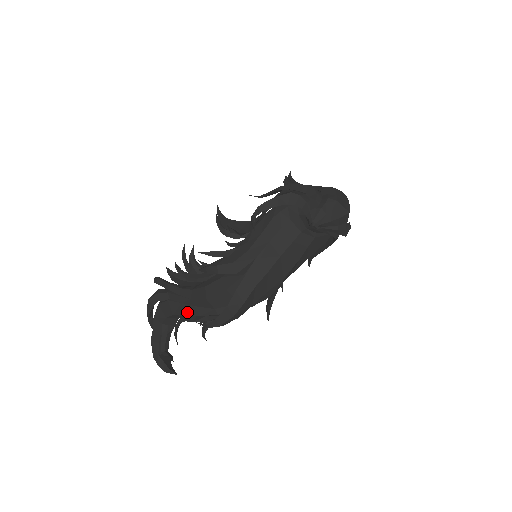
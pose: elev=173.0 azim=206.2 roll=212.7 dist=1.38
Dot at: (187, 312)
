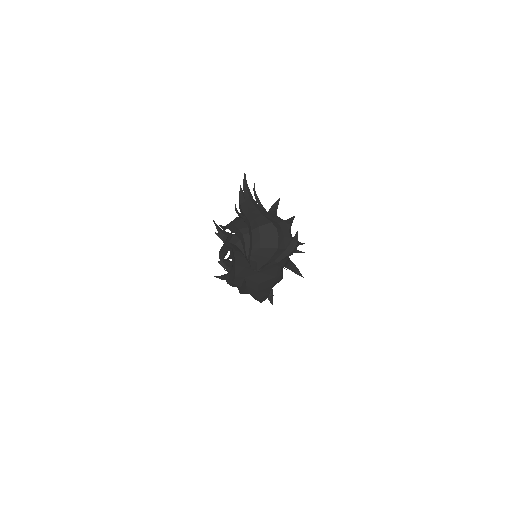
Dot at: occluded
